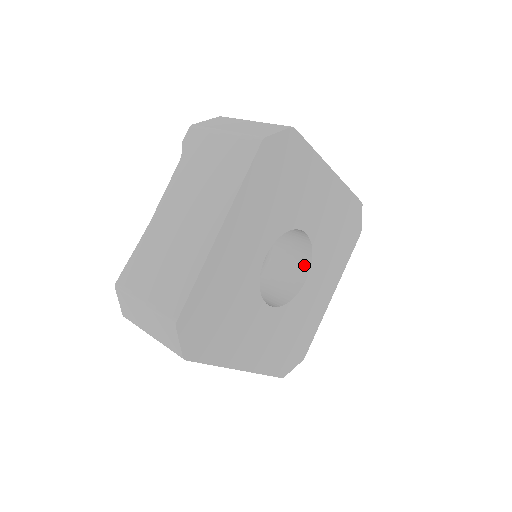
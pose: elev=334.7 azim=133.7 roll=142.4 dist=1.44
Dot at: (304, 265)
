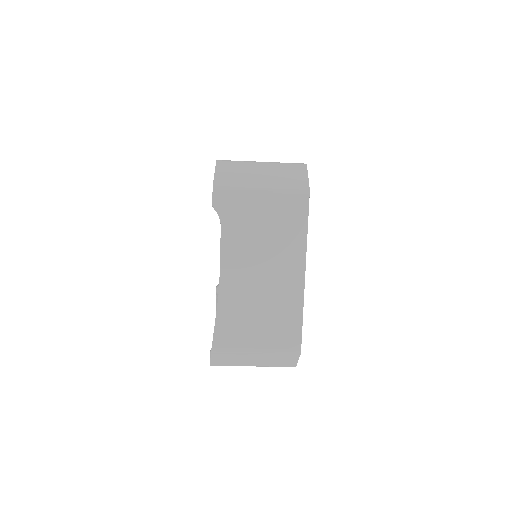
Dot at: occluded
